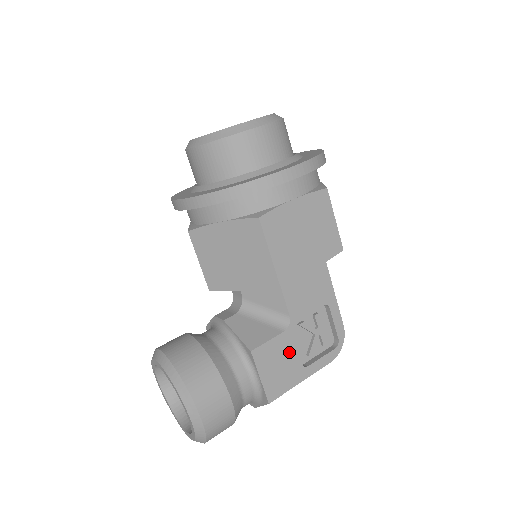
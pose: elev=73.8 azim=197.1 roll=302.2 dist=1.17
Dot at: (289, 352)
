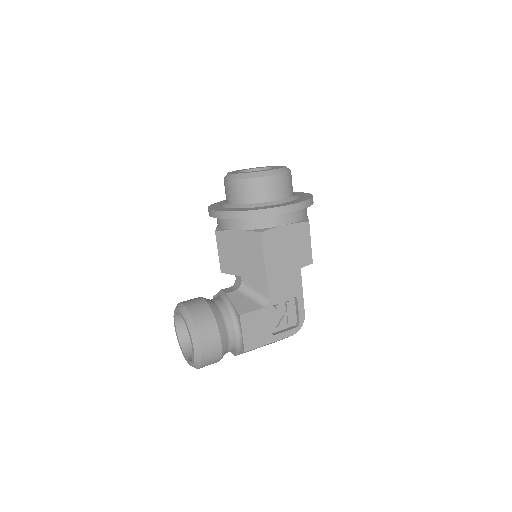
Dot at: (264, 322)
